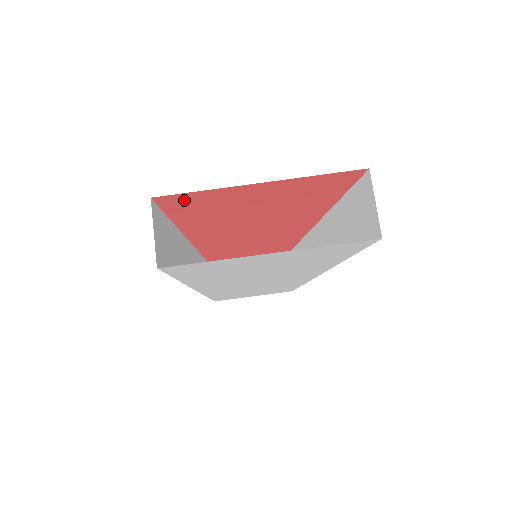
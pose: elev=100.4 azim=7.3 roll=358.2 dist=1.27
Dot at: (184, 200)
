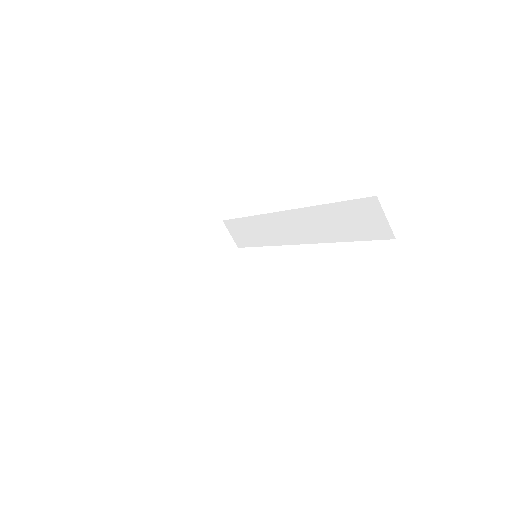
Dot at: occluded
